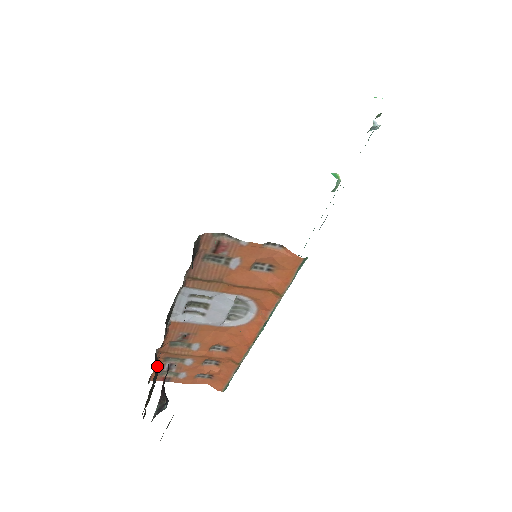
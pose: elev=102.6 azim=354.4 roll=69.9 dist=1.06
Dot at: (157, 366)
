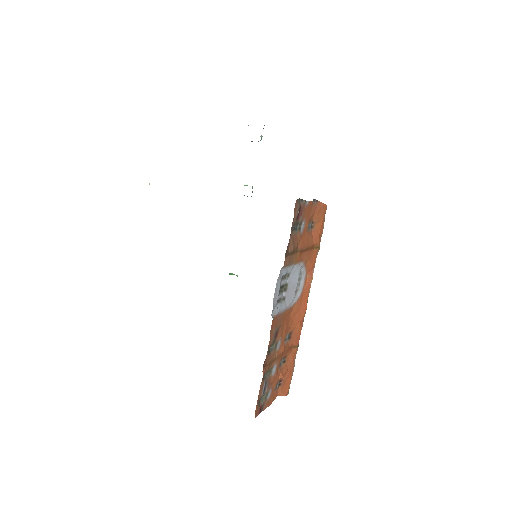
Dot at: occluded
